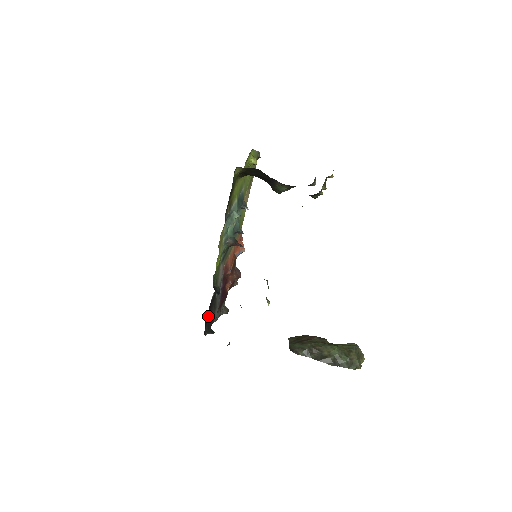
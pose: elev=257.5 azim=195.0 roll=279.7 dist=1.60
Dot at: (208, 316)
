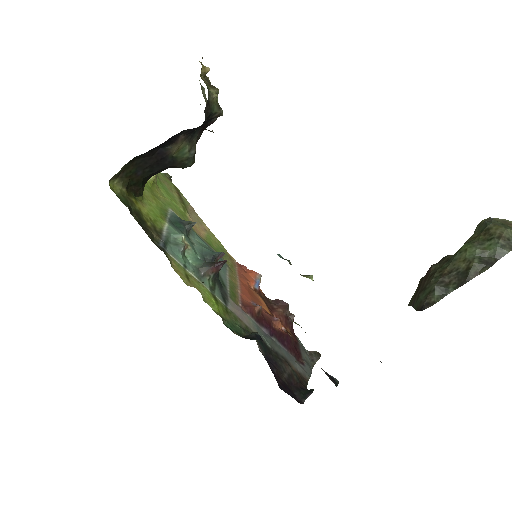
Dot at: (283, 378)
